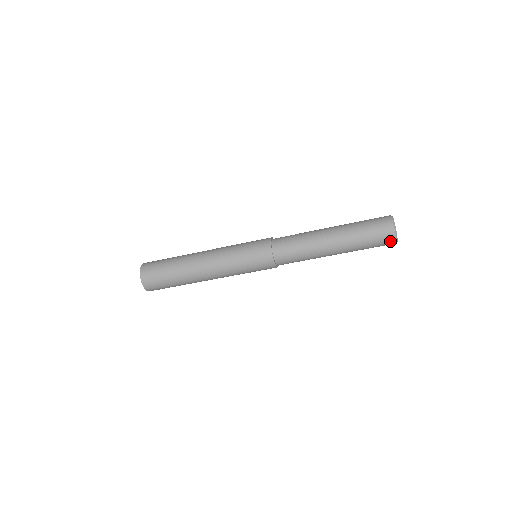
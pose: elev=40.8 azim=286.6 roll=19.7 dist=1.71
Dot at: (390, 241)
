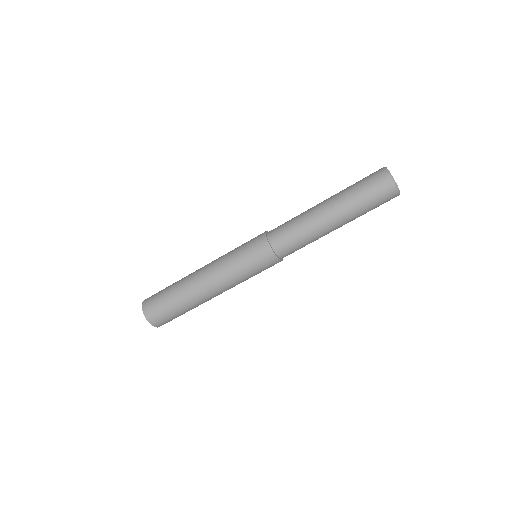
Dot at: occluded
